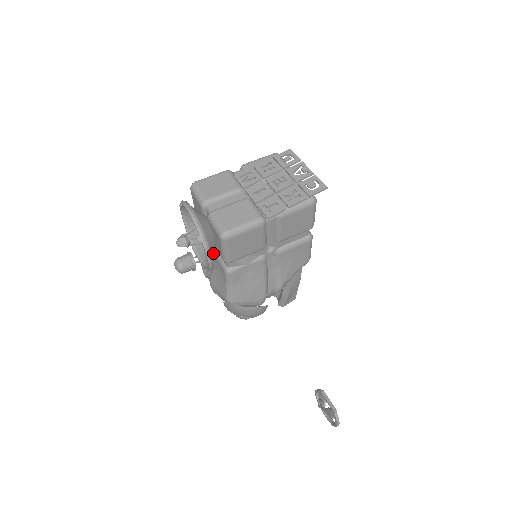
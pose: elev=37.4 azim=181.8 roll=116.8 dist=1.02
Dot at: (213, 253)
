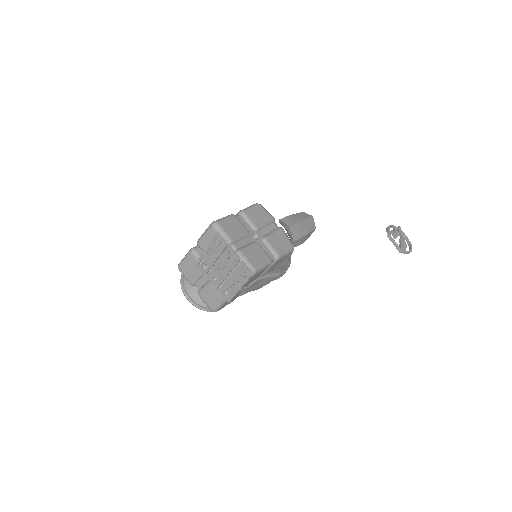
Dot at: occluded
